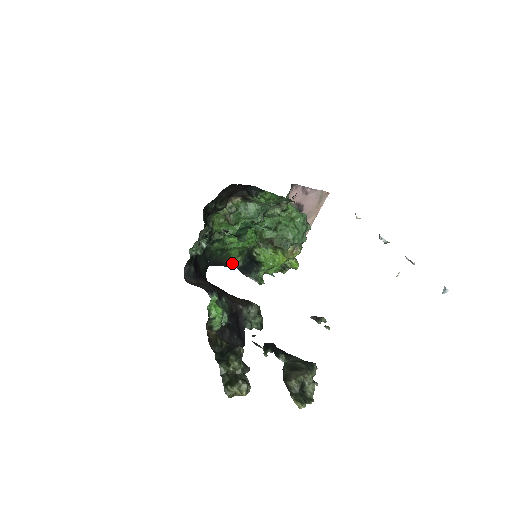
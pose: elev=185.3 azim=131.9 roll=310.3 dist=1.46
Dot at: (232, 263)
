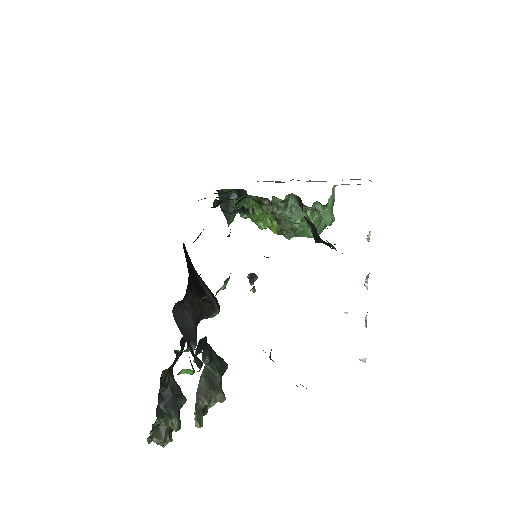
Dot at: occluded
